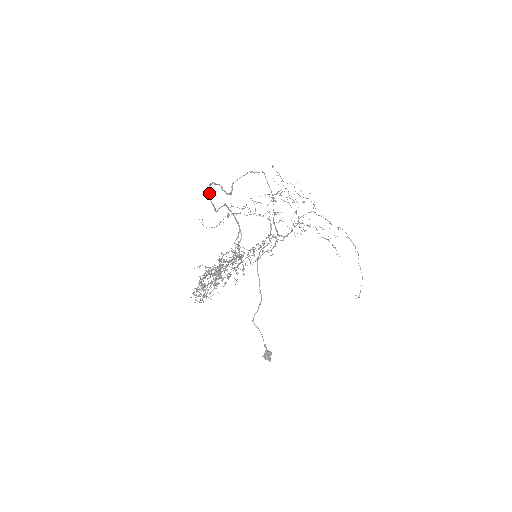
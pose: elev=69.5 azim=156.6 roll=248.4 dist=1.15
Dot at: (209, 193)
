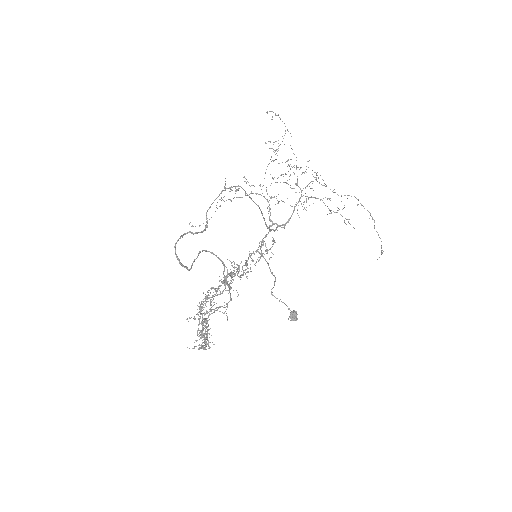
Dot at: (176, 256)
